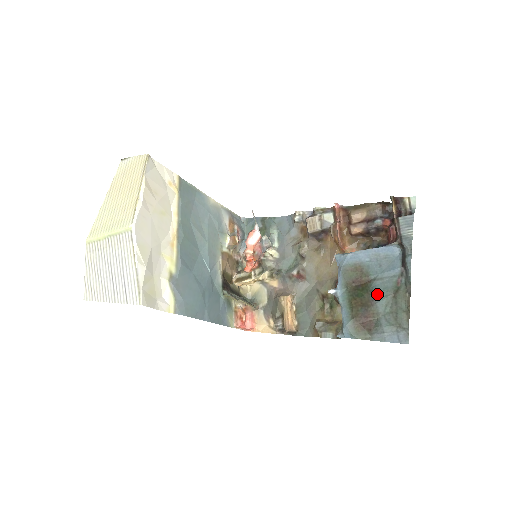
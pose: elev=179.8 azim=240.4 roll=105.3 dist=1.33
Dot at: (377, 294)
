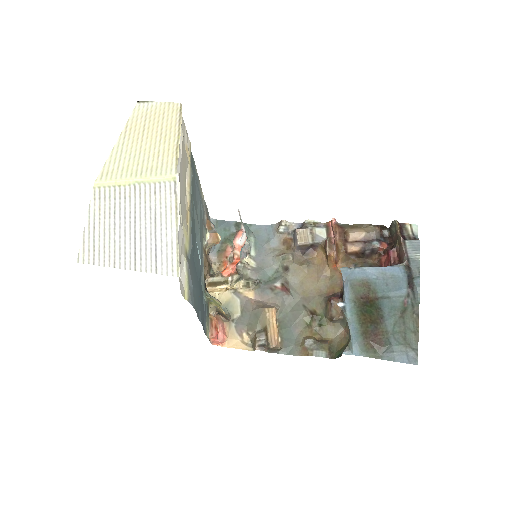
Dot at: (385, 312)
